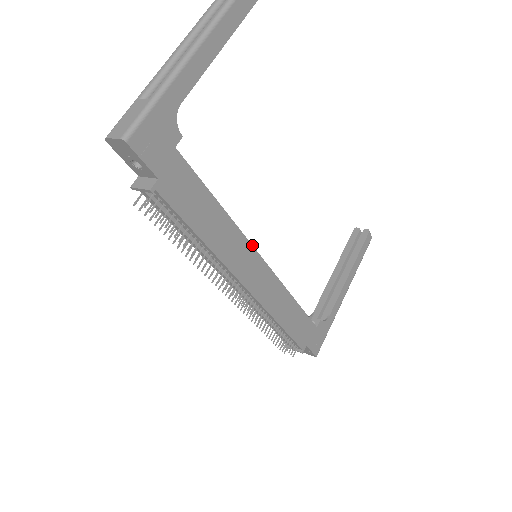
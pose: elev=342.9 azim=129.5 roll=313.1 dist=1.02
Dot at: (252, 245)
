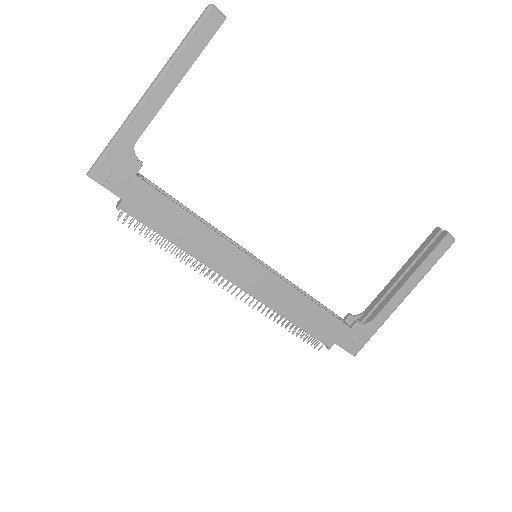
Dot at: (239, 248)
